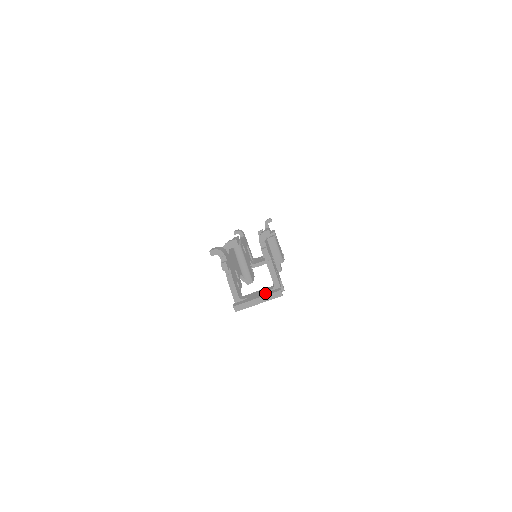
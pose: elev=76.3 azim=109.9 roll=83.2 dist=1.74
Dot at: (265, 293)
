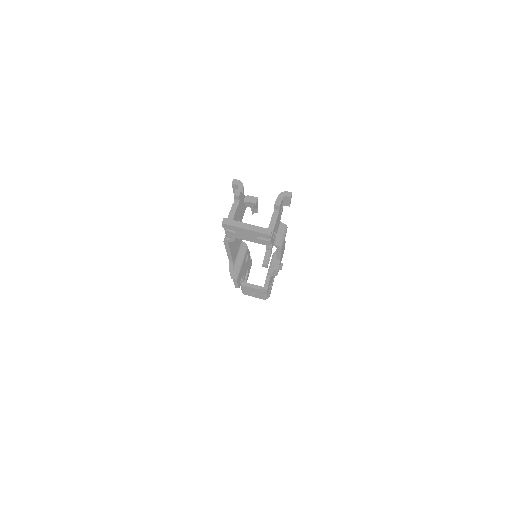
Dot at: occluded
